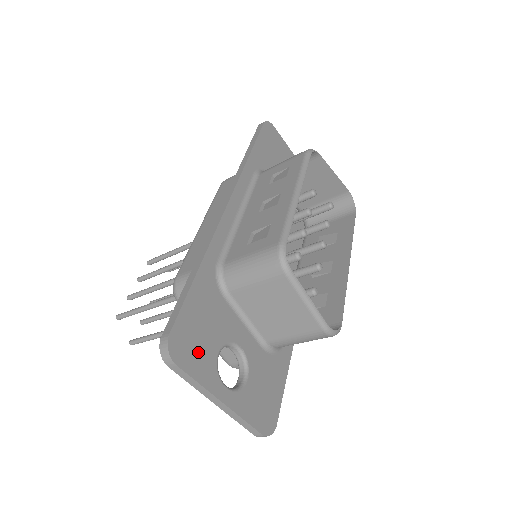
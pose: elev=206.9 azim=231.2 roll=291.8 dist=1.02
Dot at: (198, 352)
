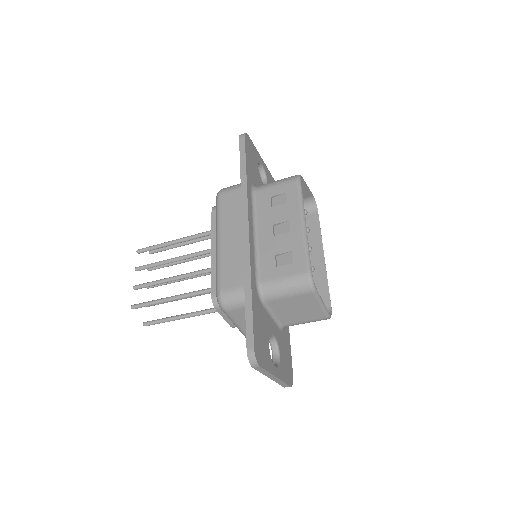
Dot at: (264, 352)
